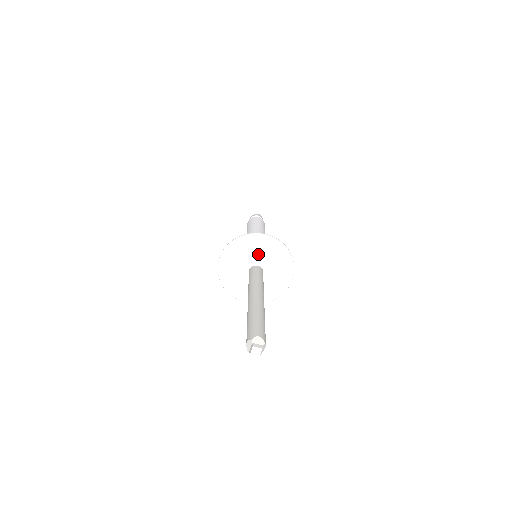
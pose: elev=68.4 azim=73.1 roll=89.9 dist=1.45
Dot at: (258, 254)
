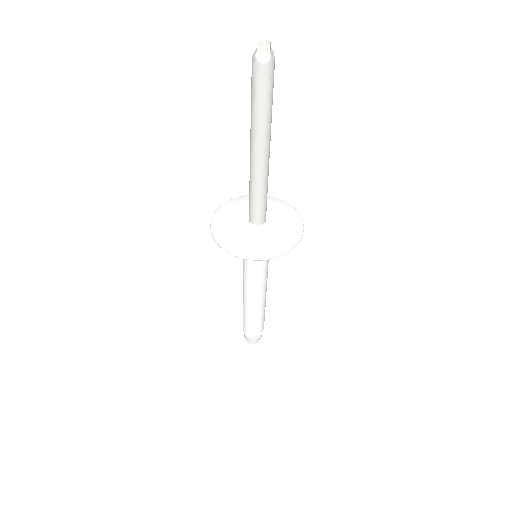
Dot at: occluded
